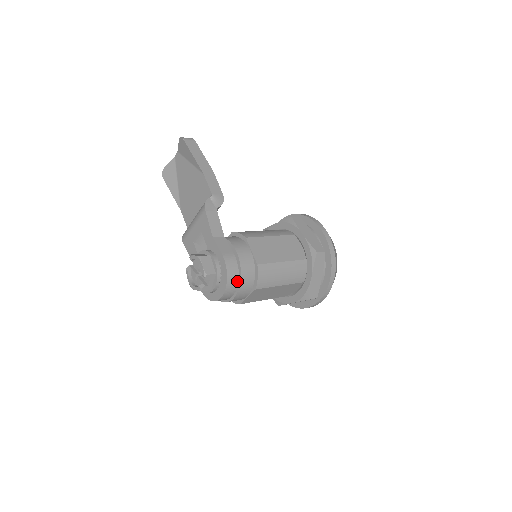
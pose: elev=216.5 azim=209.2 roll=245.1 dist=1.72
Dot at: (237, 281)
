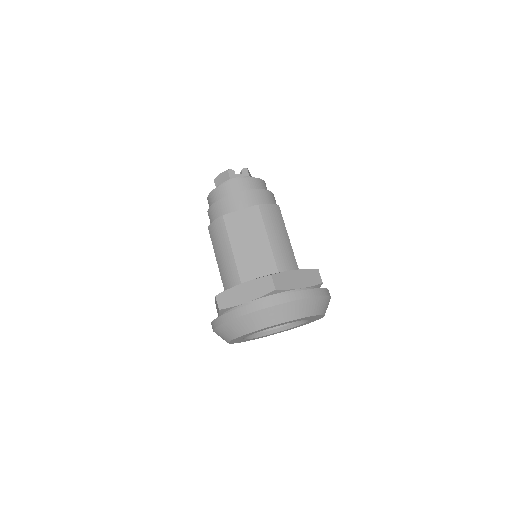
Dot at: (256, 189)
